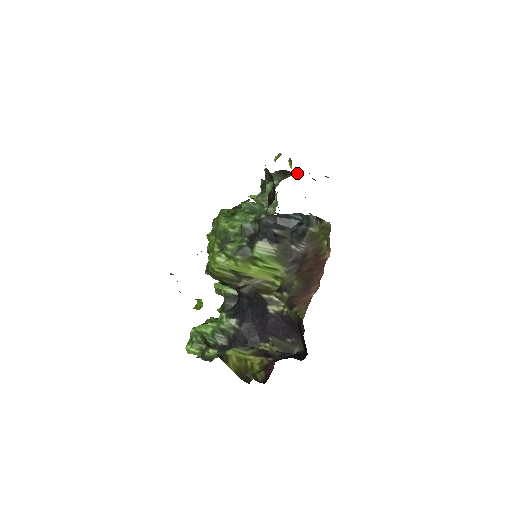
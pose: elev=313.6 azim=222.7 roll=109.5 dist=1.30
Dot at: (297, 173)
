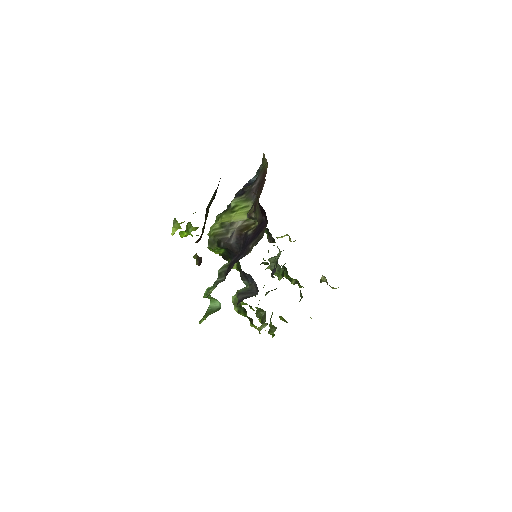
Dot at: occluded
